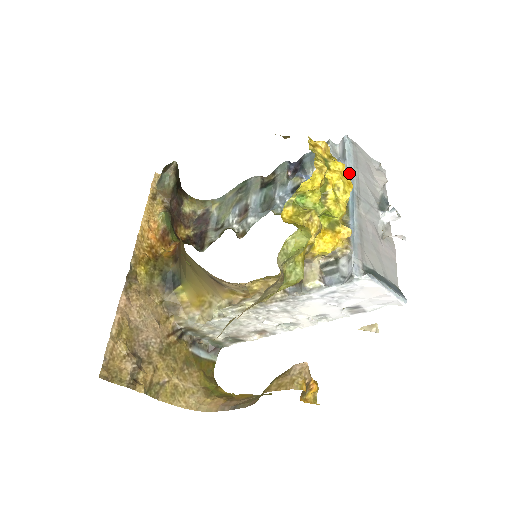
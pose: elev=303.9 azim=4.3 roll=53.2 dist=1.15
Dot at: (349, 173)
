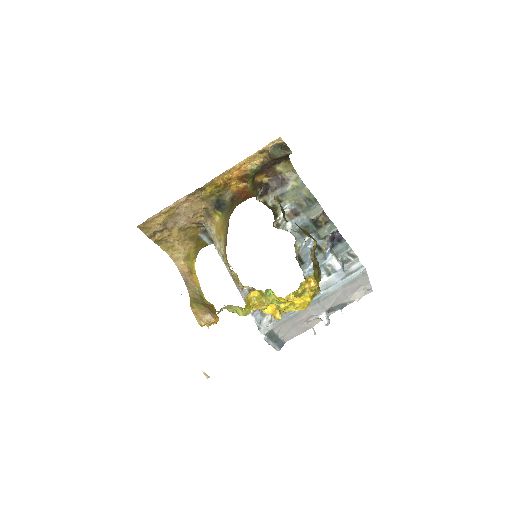
Dot at: (332, 288)
